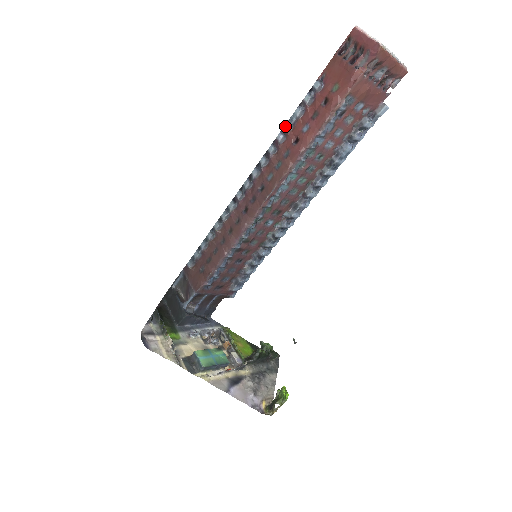
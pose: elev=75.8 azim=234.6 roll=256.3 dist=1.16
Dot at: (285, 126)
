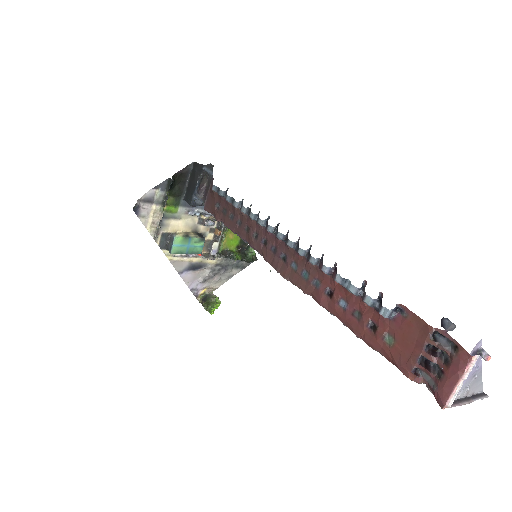
Dot at: (336, 275)
